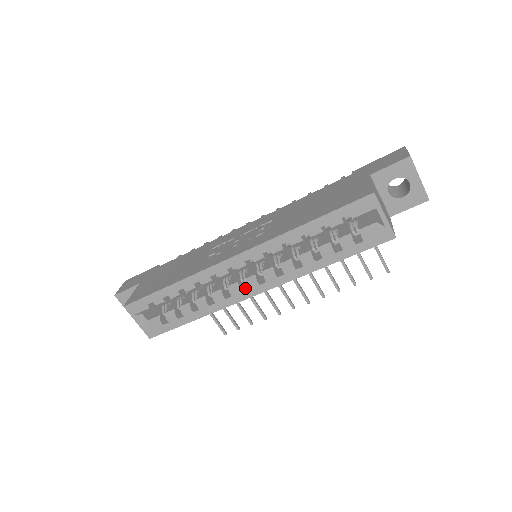
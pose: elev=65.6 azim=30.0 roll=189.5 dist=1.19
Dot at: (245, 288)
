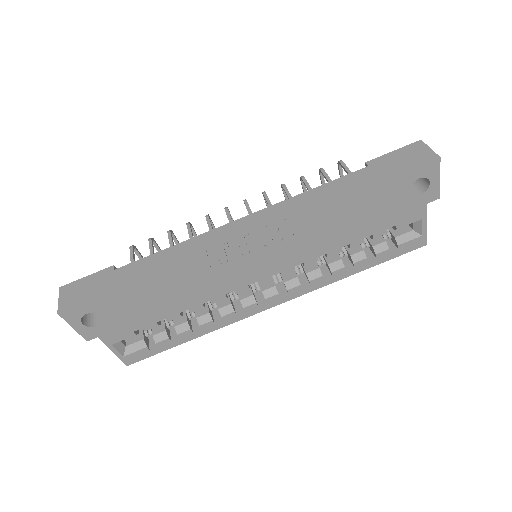
Dot at: (260, 300)
